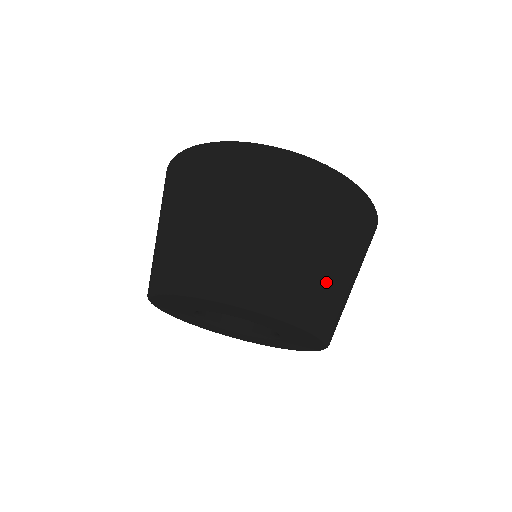
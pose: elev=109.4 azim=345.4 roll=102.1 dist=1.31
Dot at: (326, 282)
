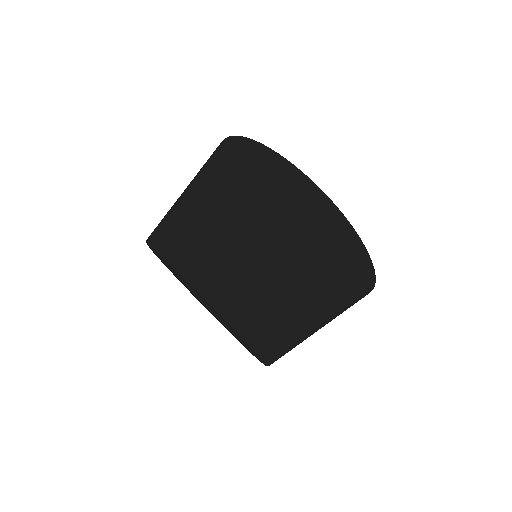
Dot at: (219, 240)
